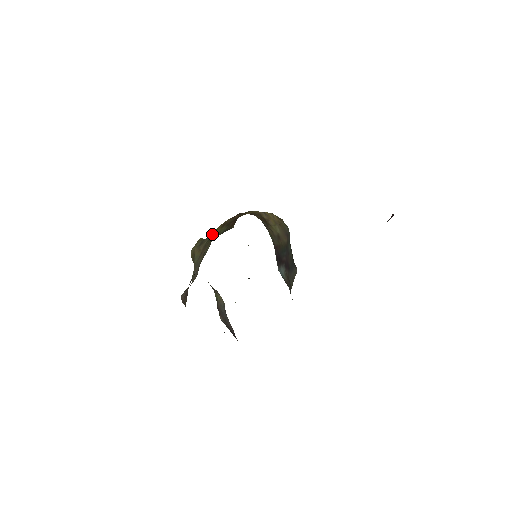
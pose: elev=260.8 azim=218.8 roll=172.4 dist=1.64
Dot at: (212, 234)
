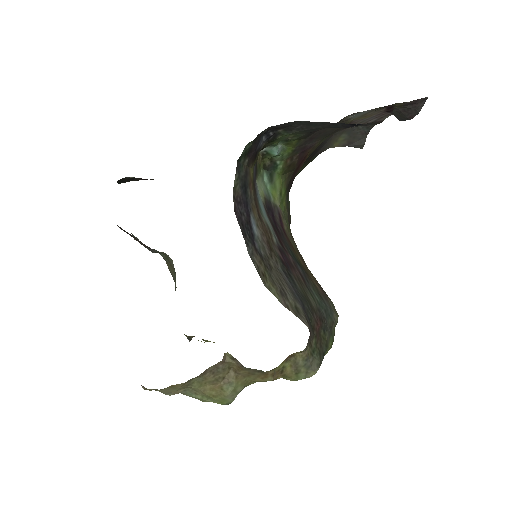
Dot at: occluded
